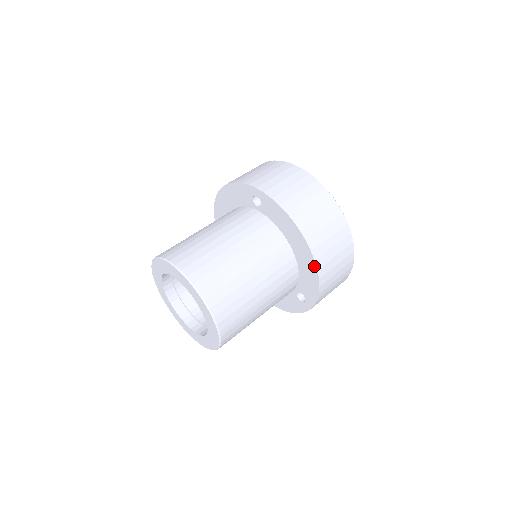
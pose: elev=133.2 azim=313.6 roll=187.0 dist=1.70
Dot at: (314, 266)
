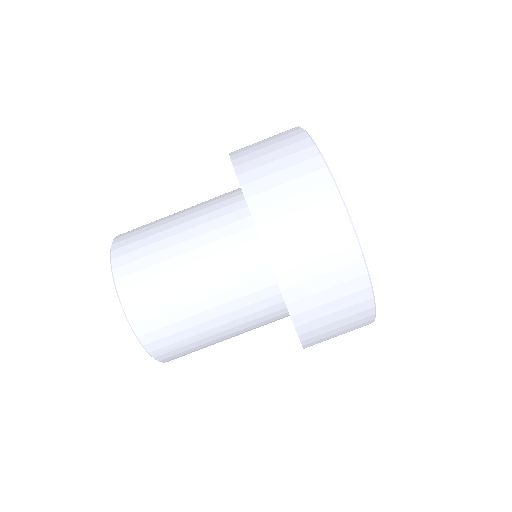
Dot at: occluded
